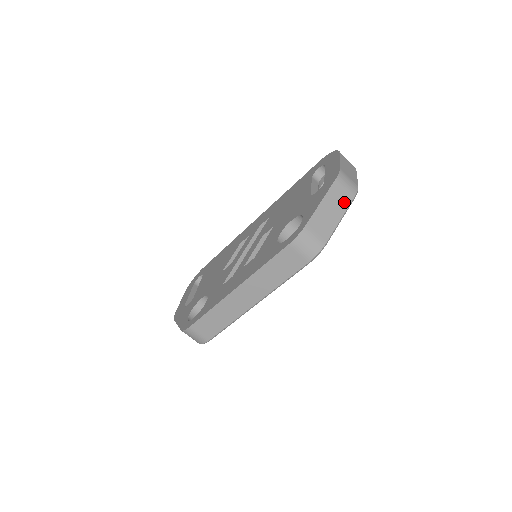
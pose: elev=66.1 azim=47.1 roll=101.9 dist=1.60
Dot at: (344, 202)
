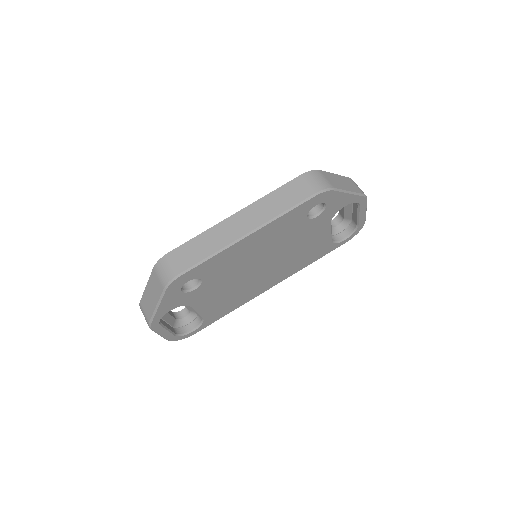
Dot at: (354, 189)
